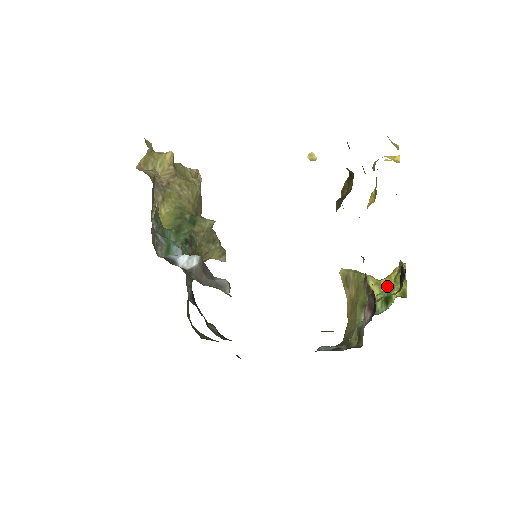
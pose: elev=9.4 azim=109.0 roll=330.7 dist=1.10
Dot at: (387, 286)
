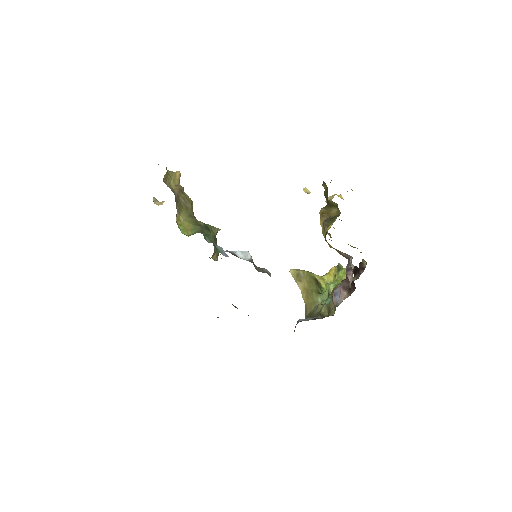
Dot at: (328, 280)
